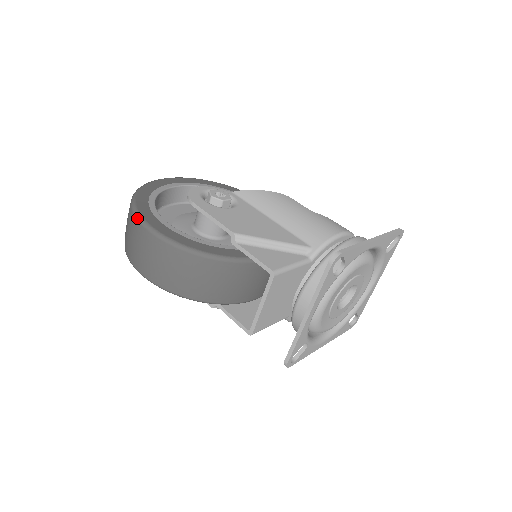
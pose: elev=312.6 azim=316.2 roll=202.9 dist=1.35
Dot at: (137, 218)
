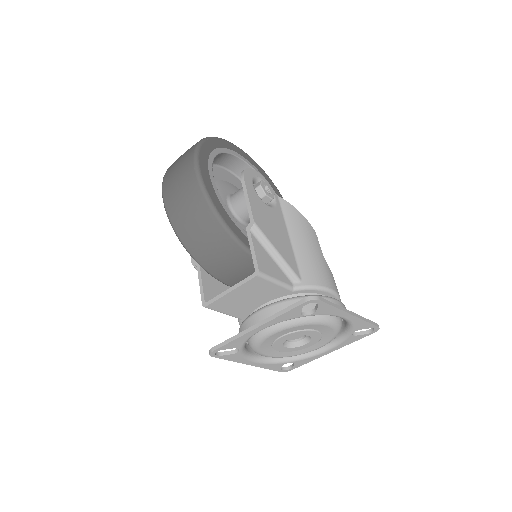
Dot at: (194, 154)
